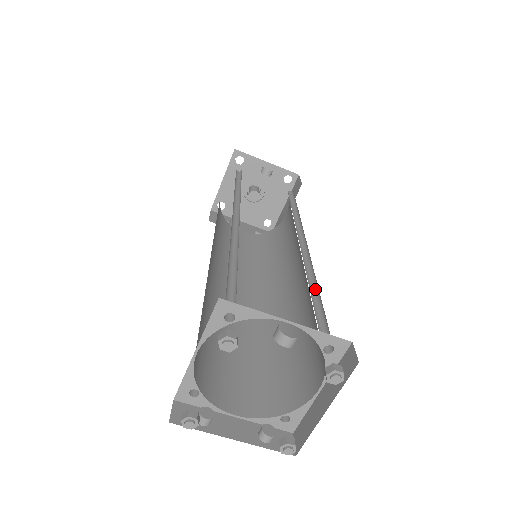
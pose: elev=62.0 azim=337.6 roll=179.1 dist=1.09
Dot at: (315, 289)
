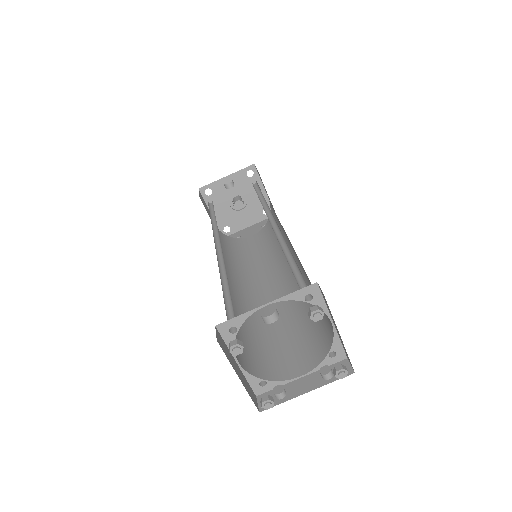
Dot at: (291, 256)
